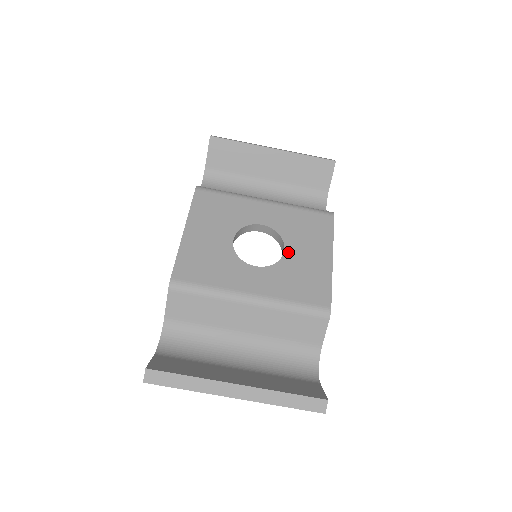
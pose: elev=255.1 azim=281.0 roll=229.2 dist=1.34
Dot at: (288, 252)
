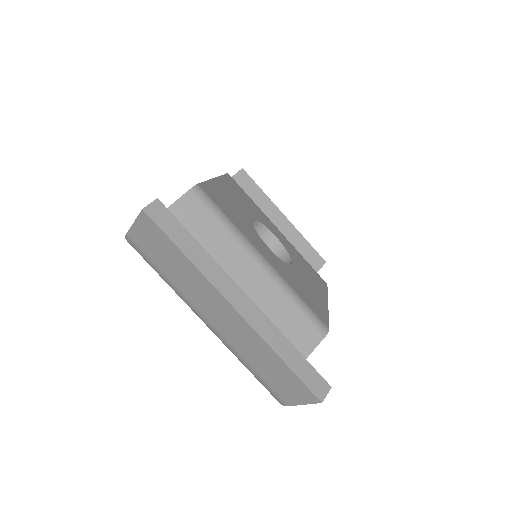
Dot at: (295, 267)
